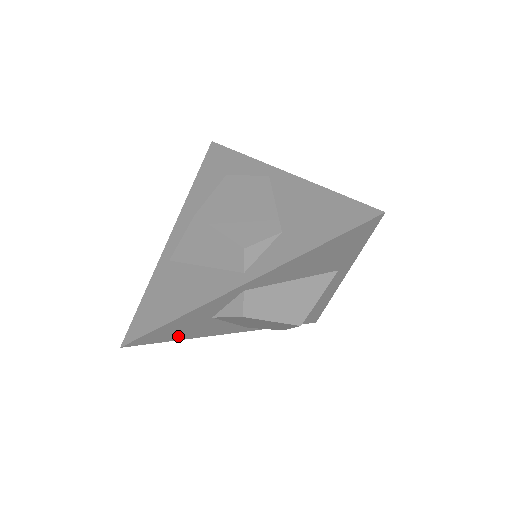
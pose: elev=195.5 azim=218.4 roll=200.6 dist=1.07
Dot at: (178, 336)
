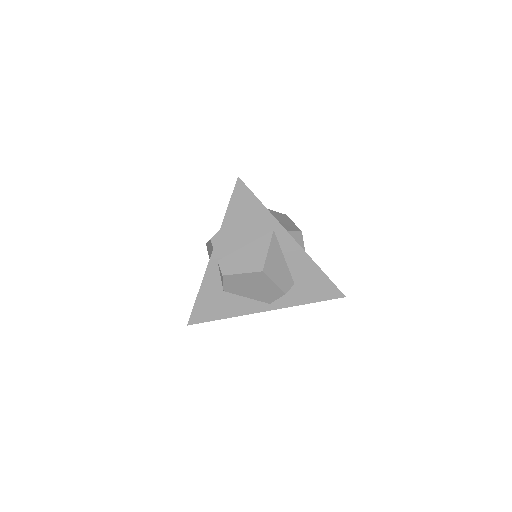
Dot at: (218, 314)
